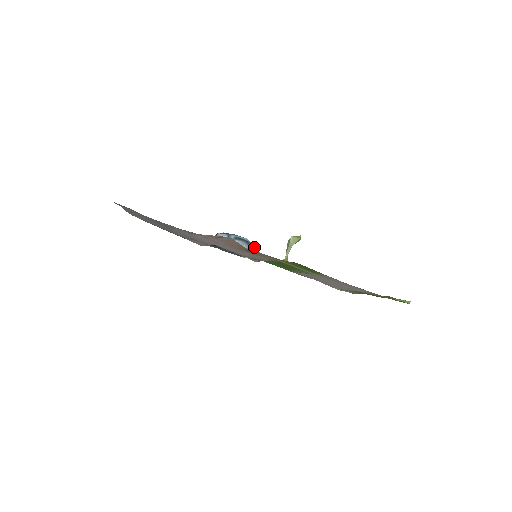
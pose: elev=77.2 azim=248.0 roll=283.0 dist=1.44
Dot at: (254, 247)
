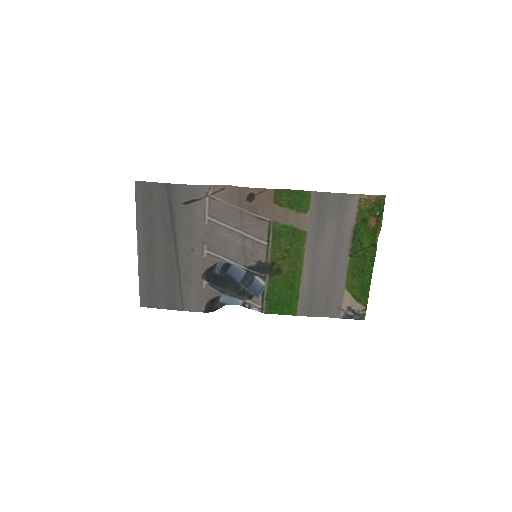
Dot at: occluded
